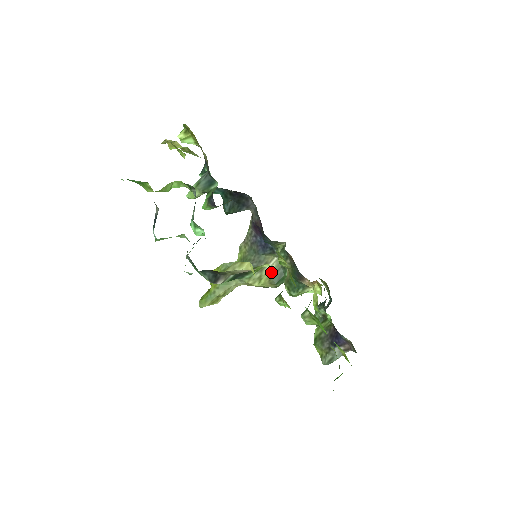
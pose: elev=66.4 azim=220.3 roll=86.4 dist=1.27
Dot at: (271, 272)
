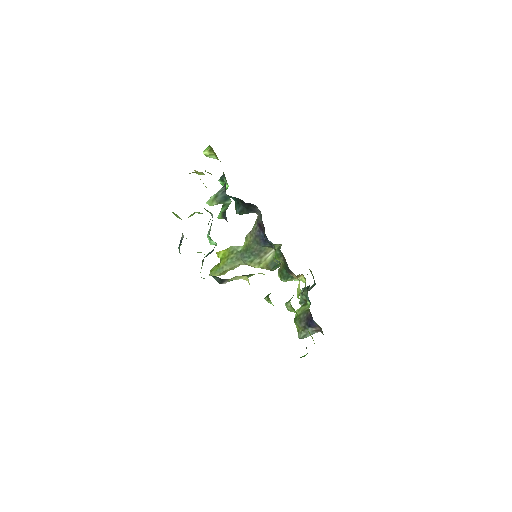
Dot at: (269, 259)
